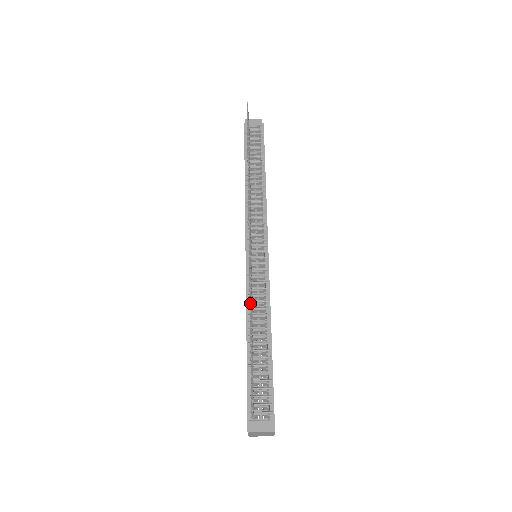
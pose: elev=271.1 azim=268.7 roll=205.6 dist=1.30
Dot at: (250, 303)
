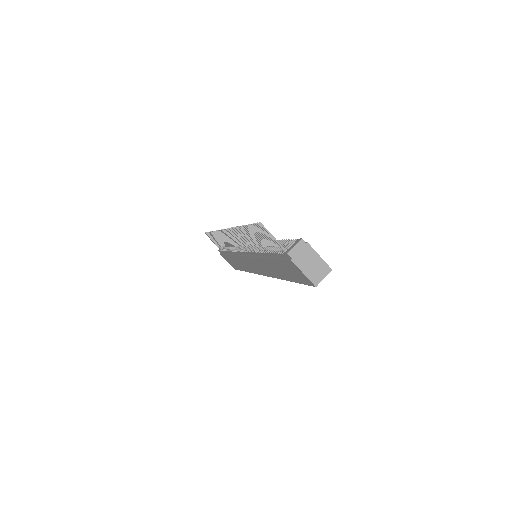
Dot at: (244, 236)
